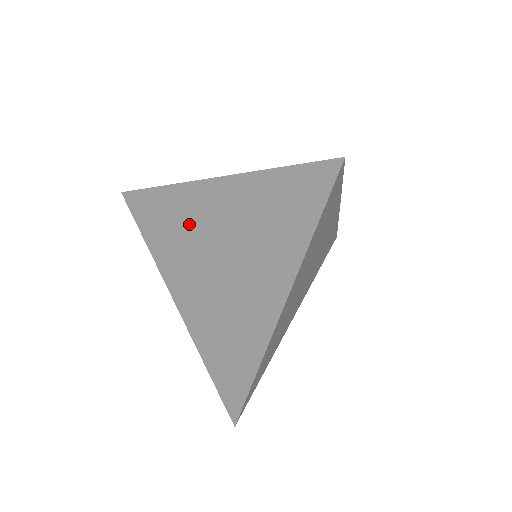
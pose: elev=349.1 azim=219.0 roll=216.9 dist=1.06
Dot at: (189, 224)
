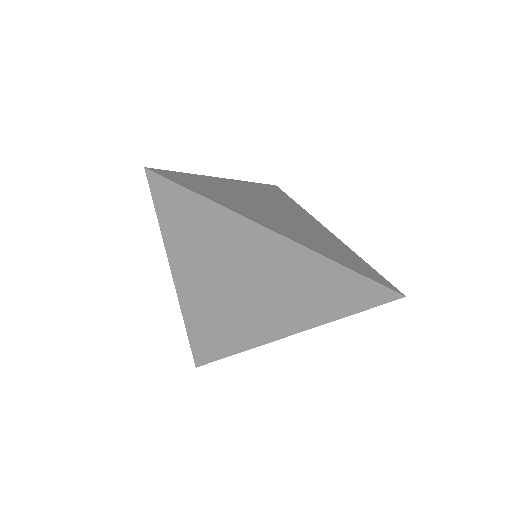
Dot at: (233, 249)
